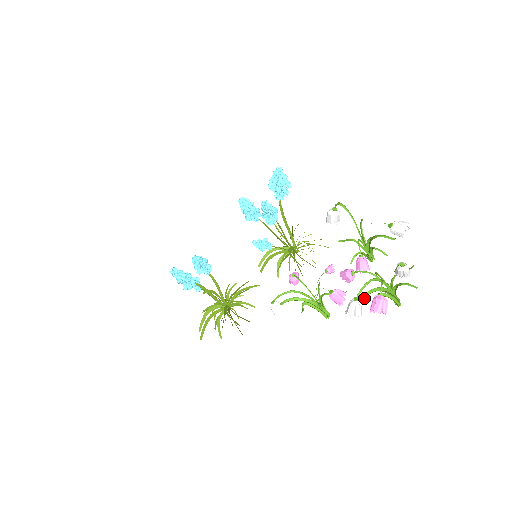
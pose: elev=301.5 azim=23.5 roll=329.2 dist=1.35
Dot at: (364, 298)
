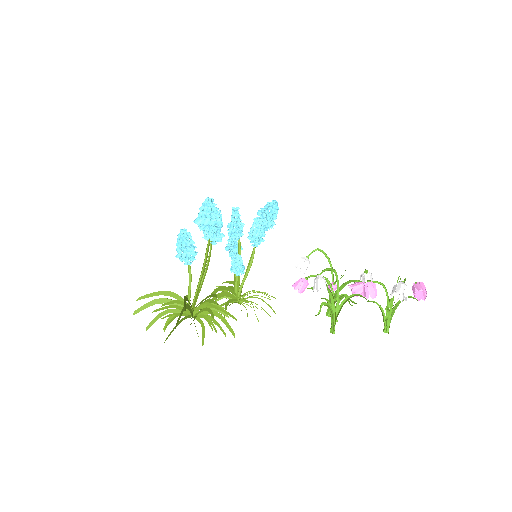
Dot at: occluded
